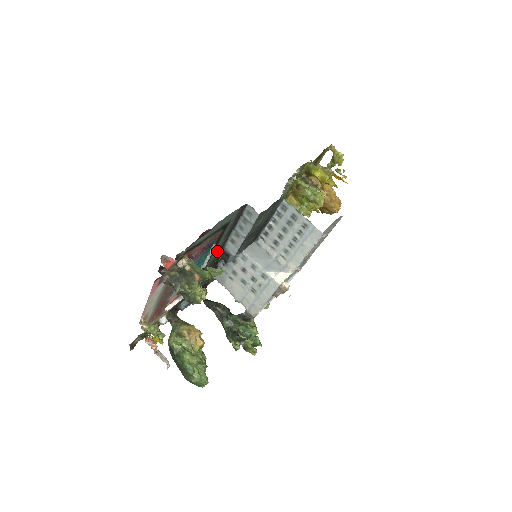
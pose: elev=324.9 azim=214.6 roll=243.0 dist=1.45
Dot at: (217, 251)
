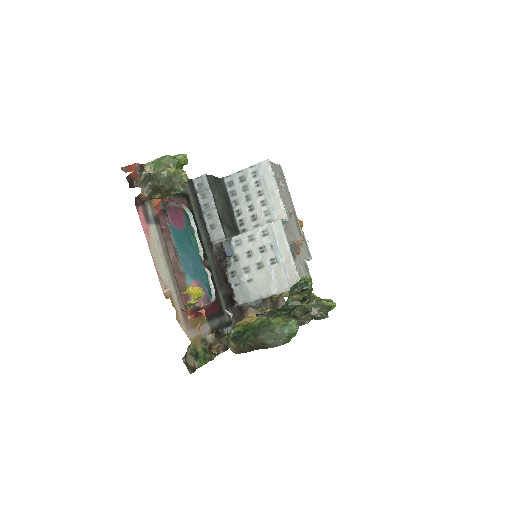
Dot at: (208, 247)
